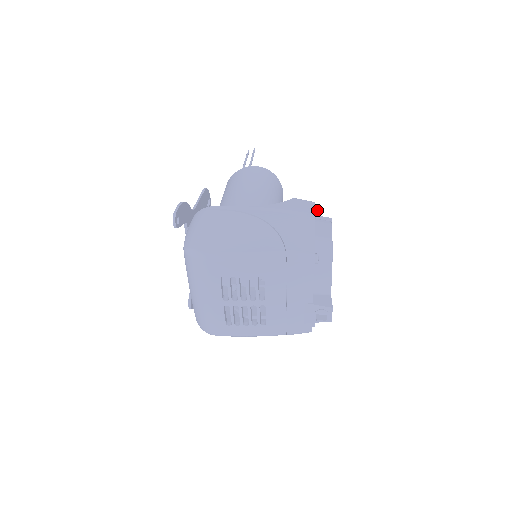
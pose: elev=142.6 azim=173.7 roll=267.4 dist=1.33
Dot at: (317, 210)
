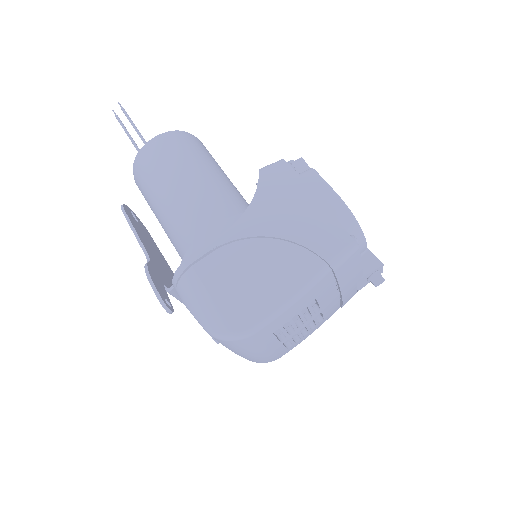
Dot at: (293, 168)
